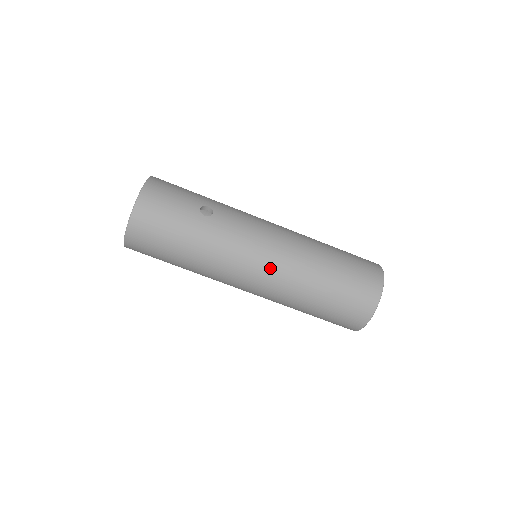
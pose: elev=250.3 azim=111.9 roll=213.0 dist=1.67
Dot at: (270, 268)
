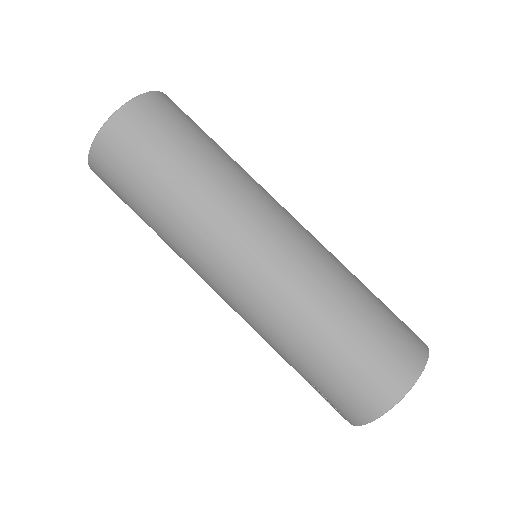
Dot at: (298, 236)
